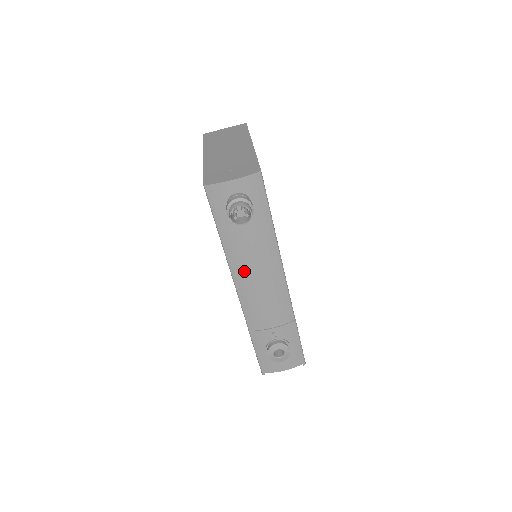
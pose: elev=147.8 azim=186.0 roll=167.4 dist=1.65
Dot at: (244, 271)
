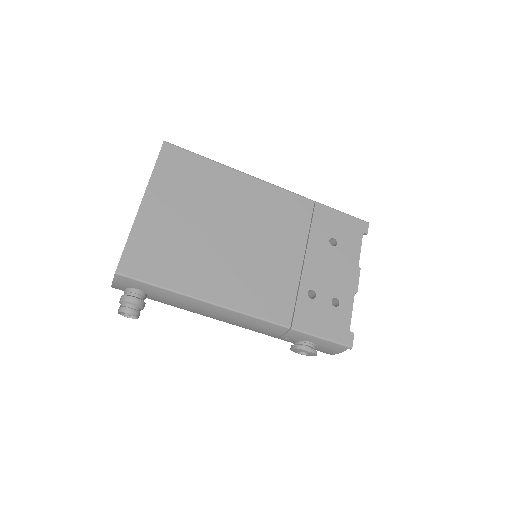
Dot at: (204, 315)
